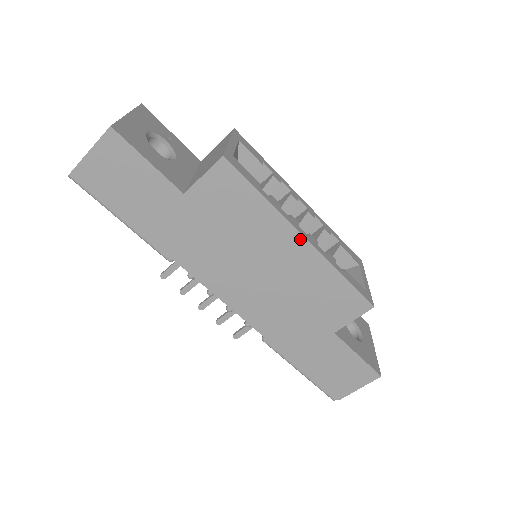
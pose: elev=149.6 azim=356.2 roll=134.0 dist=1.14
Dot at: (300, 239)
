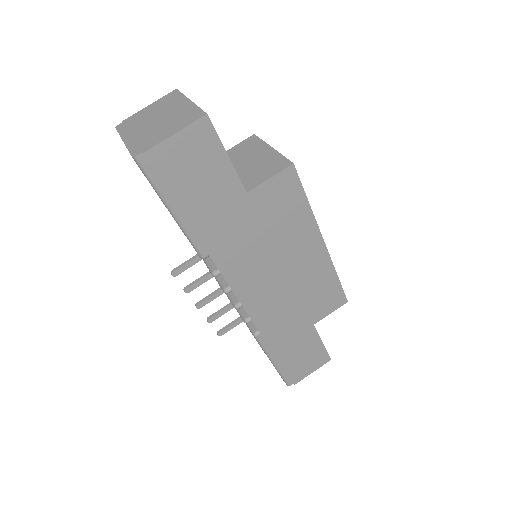
Dot at: (321, 243)
